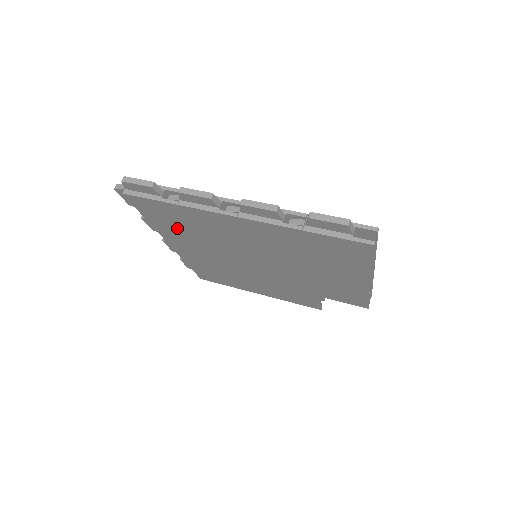
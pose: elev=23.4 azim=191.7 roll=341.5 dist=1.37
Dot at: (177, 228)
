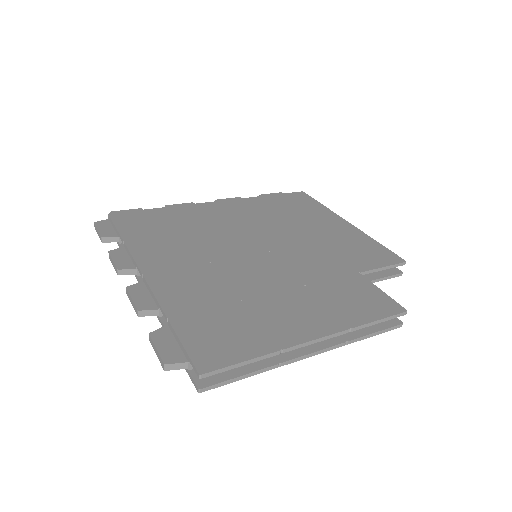
Dot at: occluded
